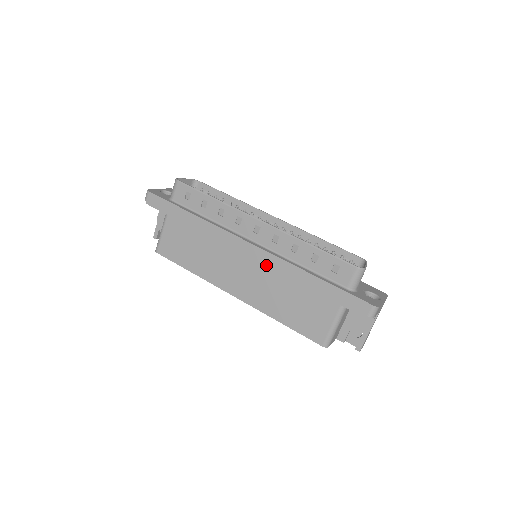
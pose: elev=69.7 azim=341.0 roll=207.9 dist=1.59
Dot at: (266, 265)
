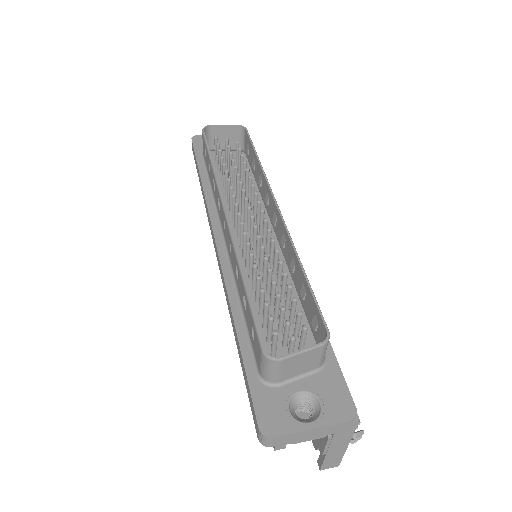
Dot at: occluded
